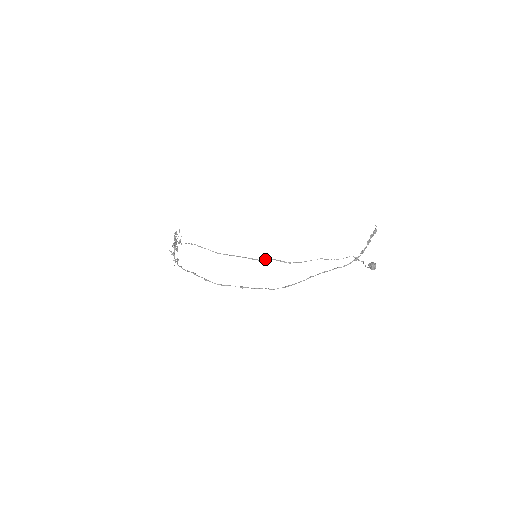
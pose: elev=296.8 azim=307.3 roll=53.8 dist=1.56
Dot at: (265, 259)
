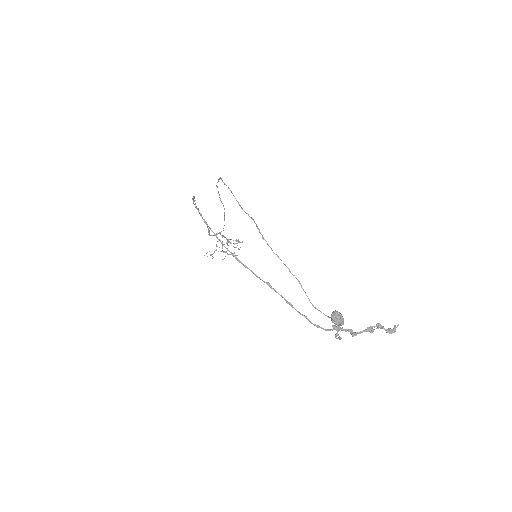
Dot at: (247, 213)
